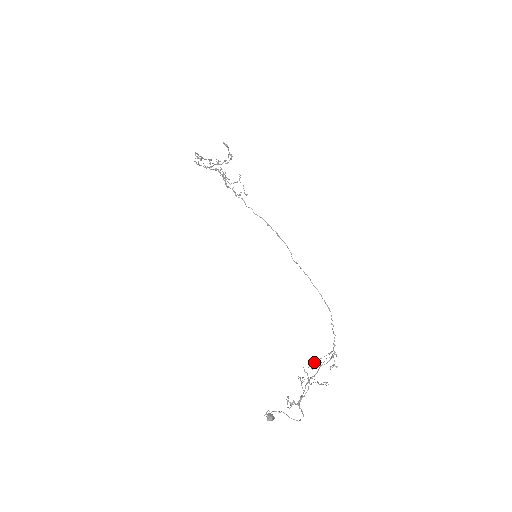
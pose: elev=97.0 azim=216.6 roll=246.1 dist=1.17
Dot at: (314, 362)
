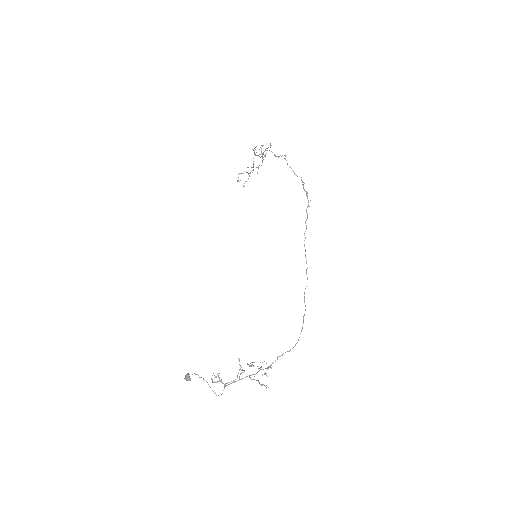
Dot at: (252, 362)
